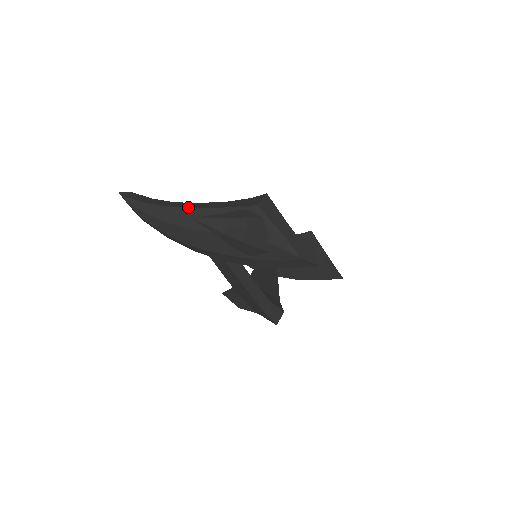
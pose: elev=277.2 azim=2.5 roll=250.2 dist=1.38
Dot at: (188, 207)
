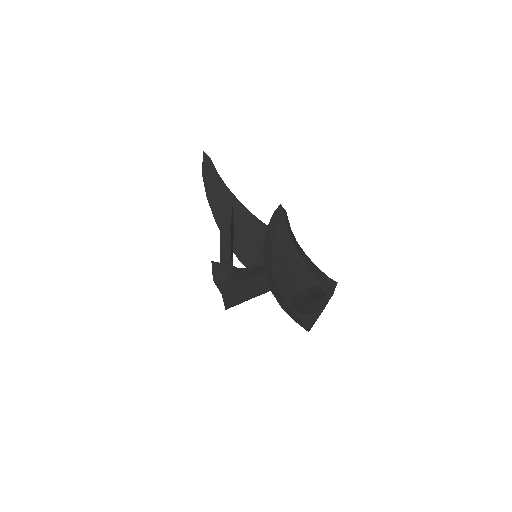
Dot at: (306, 263)
